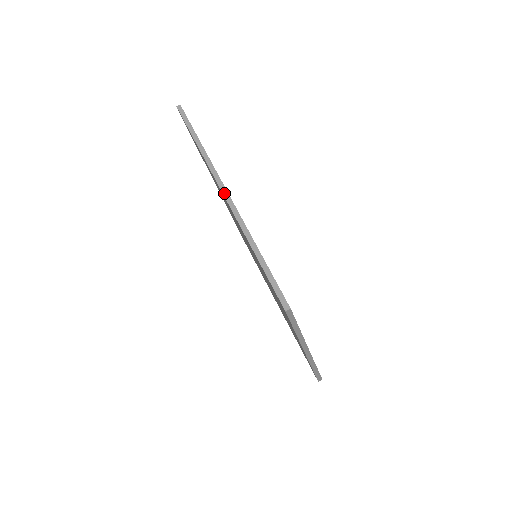
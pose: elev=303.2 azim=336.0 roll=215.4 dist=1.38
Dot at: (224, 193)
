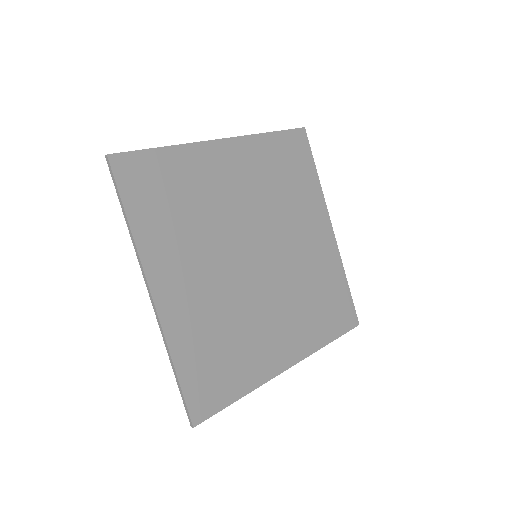
Dot at: (150, 298)
